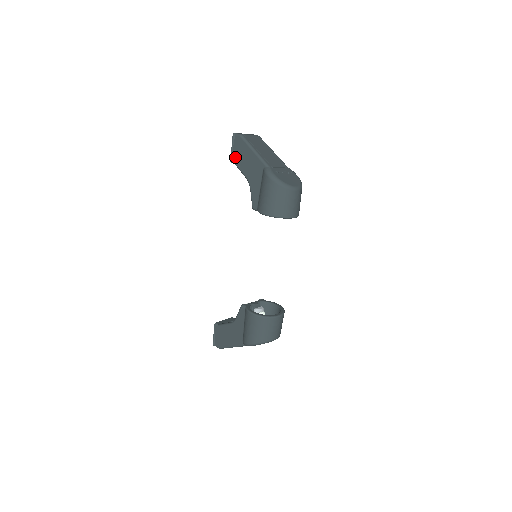
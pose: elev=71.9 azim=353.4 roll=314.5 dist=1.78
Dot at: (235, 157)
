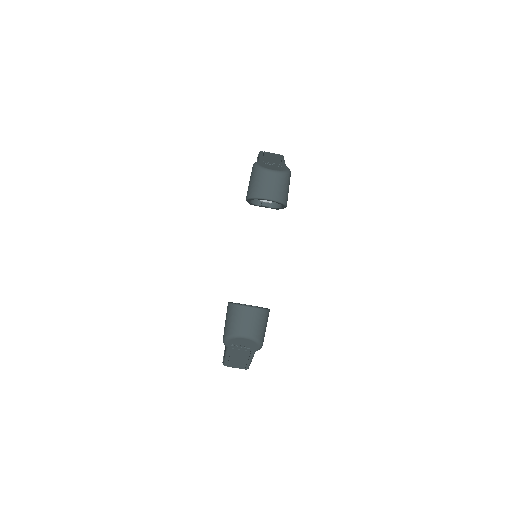
Dot at: occluded
